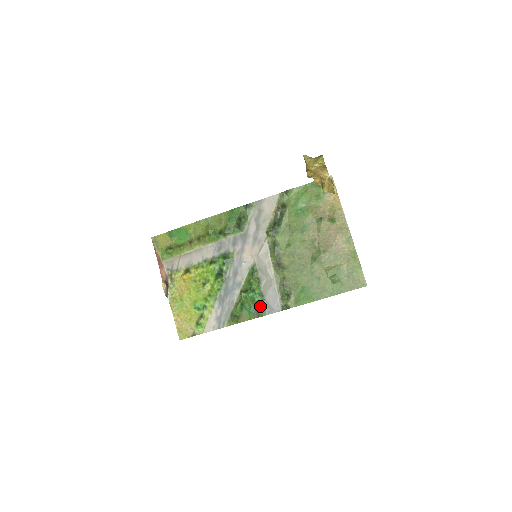
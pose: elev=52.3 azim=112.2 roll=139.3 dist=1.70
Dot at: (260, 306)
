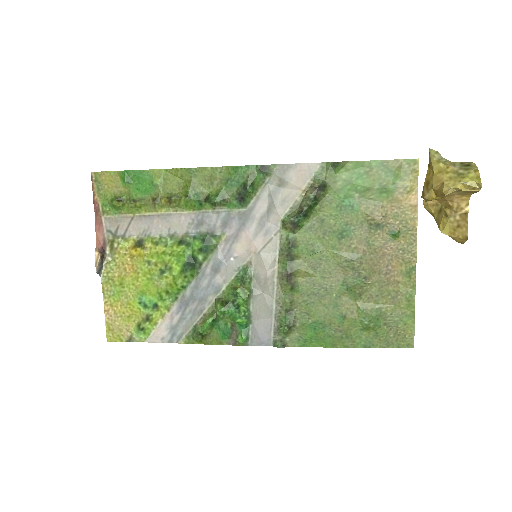
Dot at: (242, 330)
